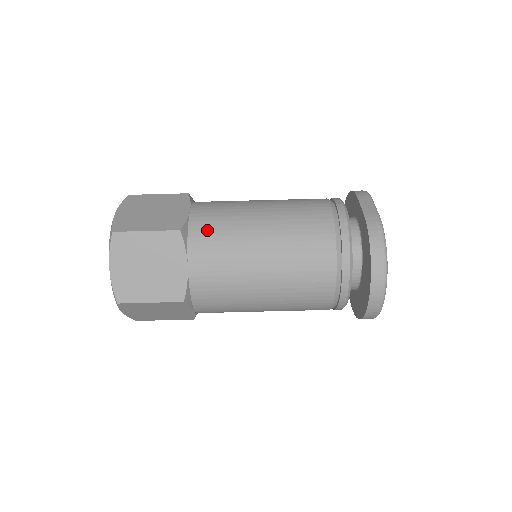
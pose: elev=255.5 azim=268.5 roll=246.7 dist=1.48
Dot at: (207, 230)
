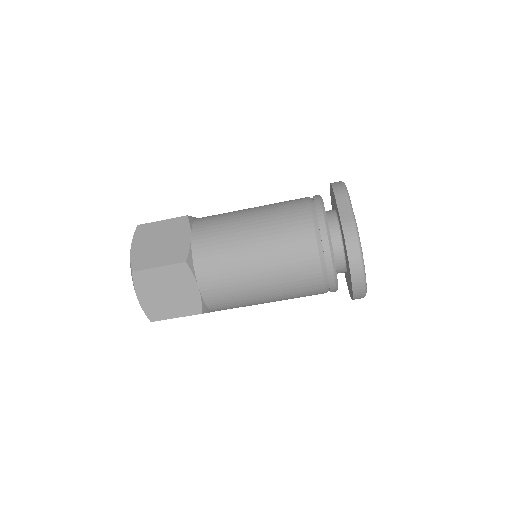
Dot at: (208, 255)
